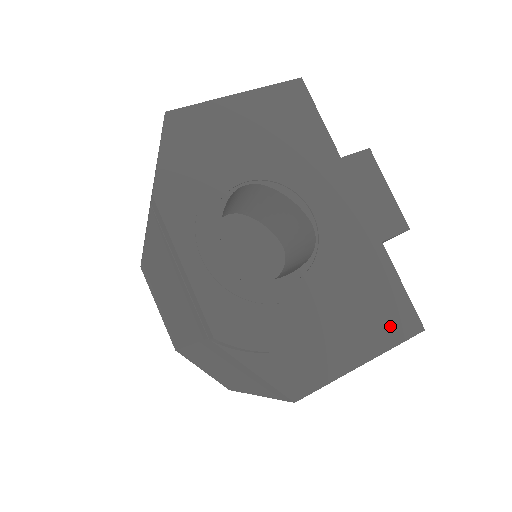
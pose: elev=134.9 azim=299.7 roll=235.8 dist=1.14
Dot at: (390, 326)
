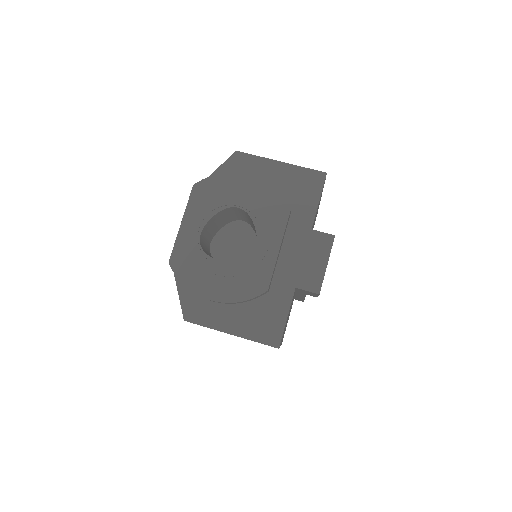
Dot at: (261, 330)
